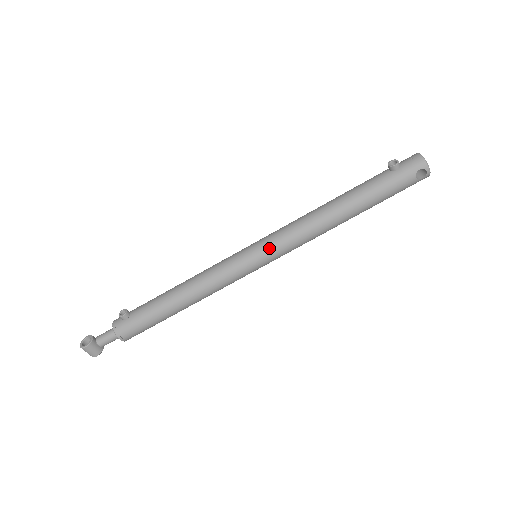
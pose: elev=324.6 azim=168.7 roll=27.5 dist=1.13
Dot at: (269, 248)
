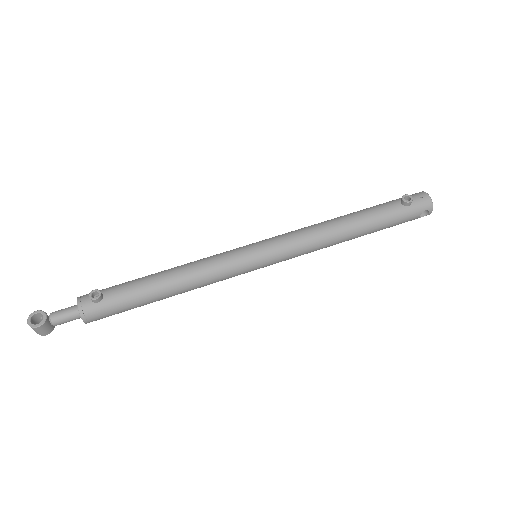
Dot at: (276, 254)
